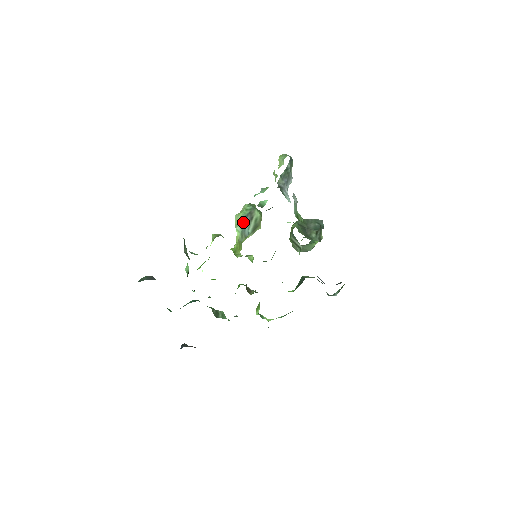
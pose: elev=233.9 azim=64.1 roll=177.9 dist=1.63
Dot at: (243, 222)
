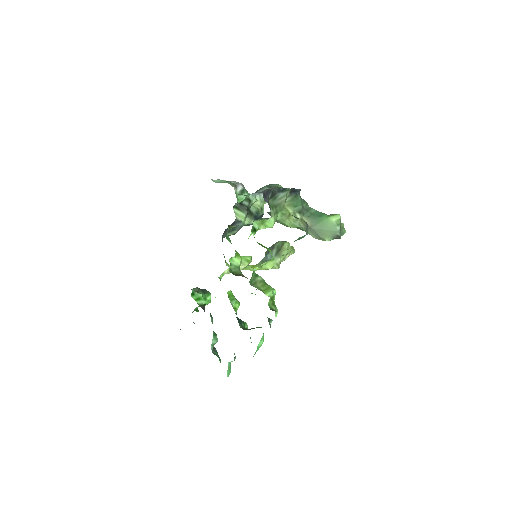
Dot at: (266, 255)
